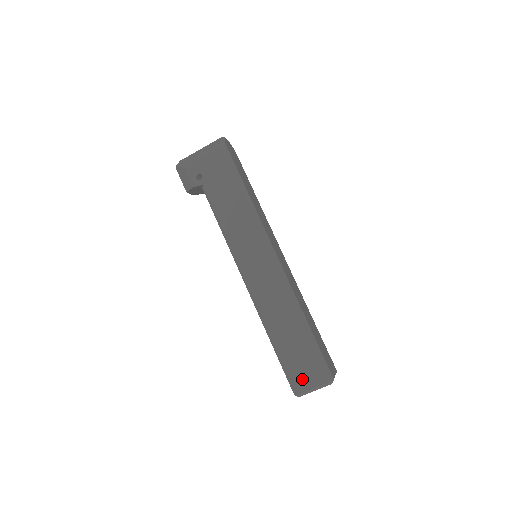
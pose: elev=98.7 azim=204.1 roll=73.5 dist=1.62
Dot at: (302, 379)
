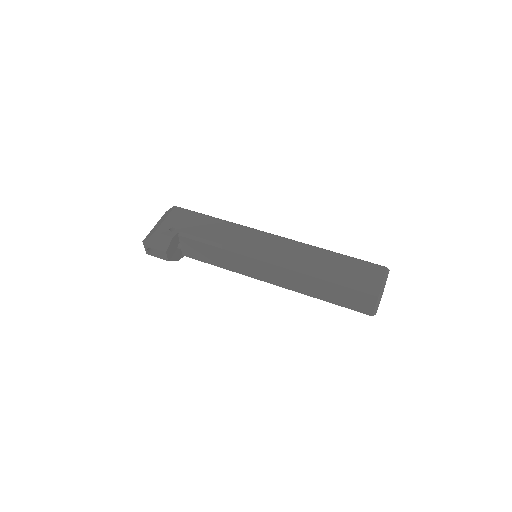
Dot at: (371, 281)
